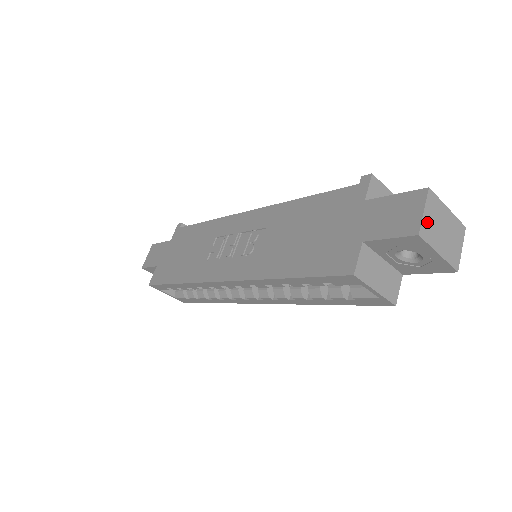
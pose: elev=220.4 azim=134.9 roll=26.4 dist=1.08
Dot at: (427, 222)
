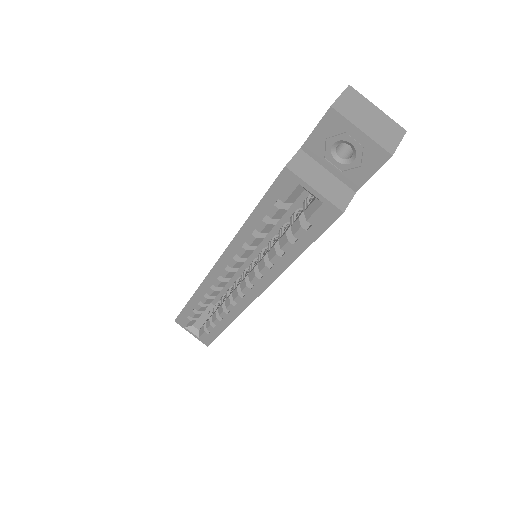
Dot at: (344, 104)
